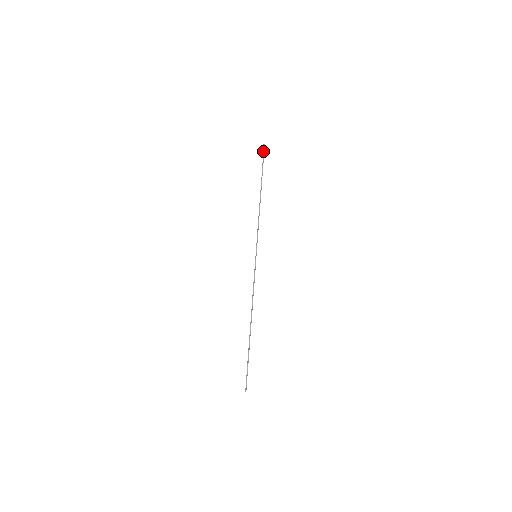
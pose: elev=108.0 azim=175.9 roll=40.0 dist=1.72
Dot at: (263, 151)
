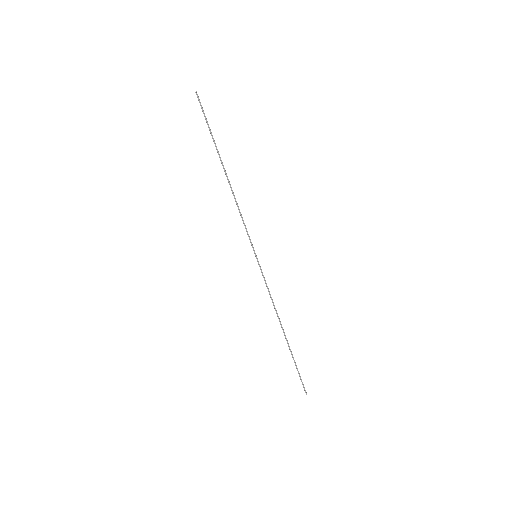
Dot at: occluded
